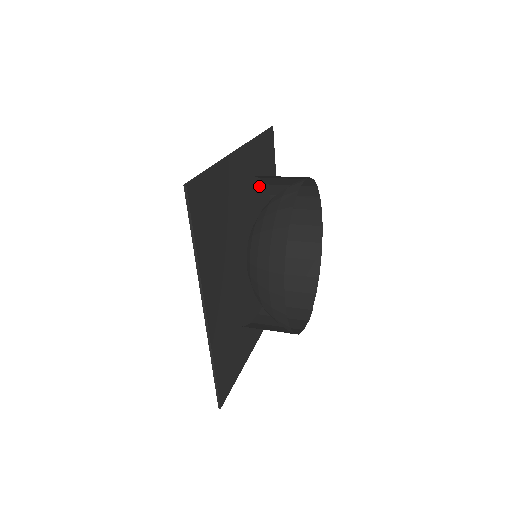
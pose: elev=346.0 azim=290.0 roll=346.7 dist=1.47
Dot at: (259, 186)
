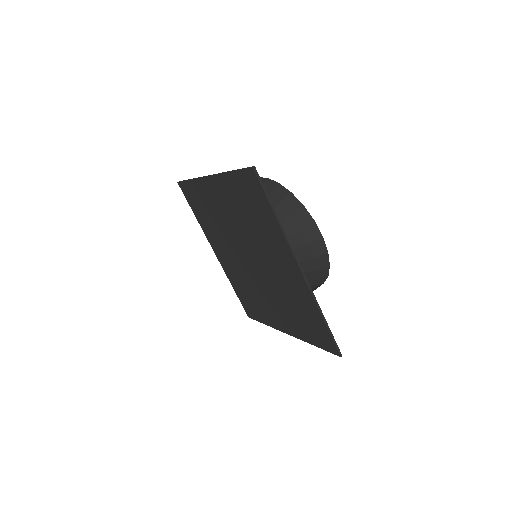
Dot at: (210, 218)
